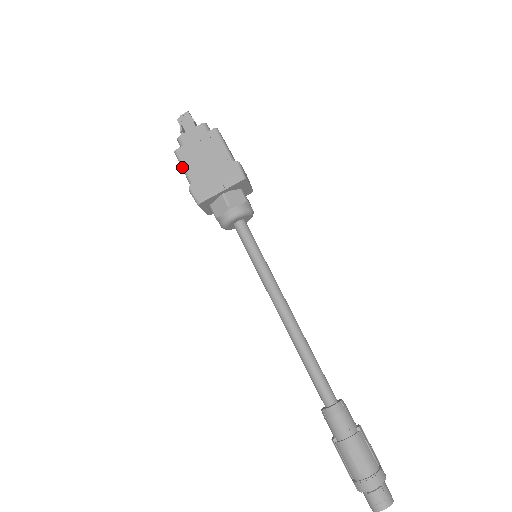
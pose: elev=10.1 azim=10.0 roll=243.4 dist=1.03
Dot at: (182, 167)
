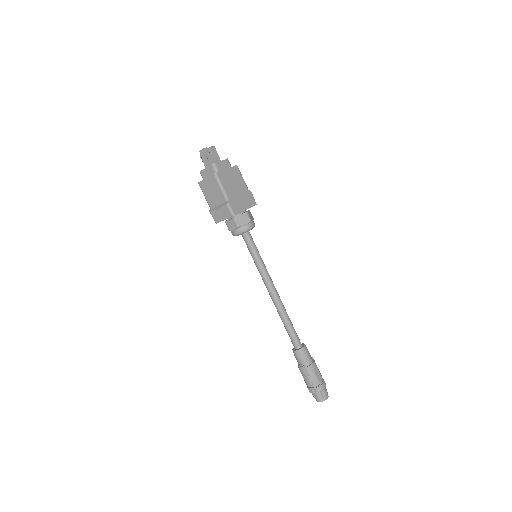
Dot at: (221, 186)
